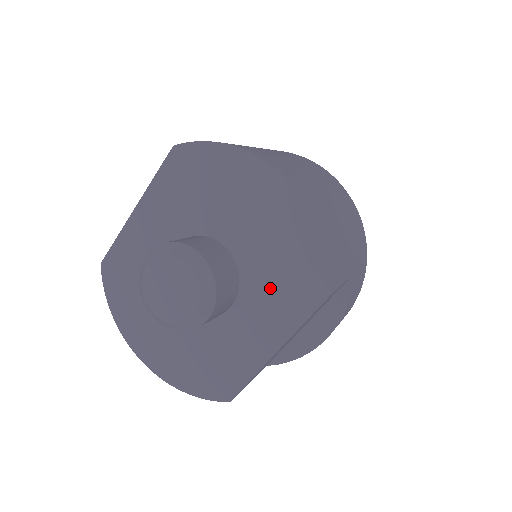
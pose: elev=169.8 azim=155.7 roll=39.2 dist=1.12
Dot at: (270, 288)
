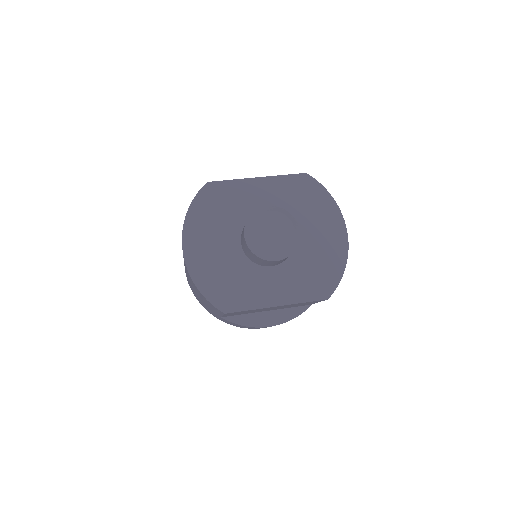
Dot at: (300, 274)
